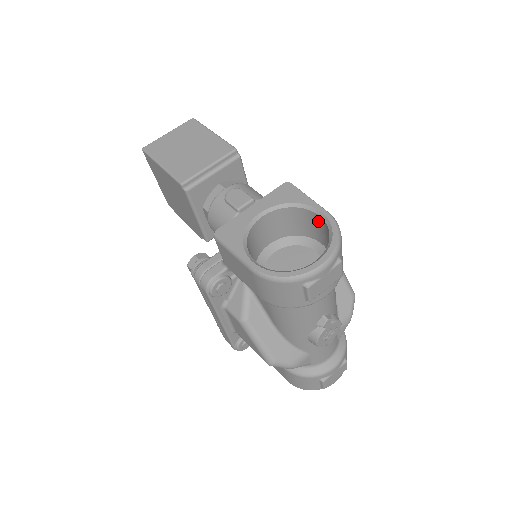
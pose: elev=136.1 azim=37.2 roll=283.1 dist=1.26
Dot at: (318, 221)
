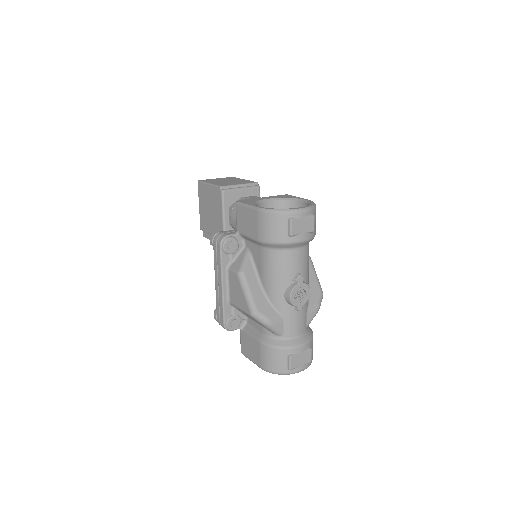
Dot at: occluded
